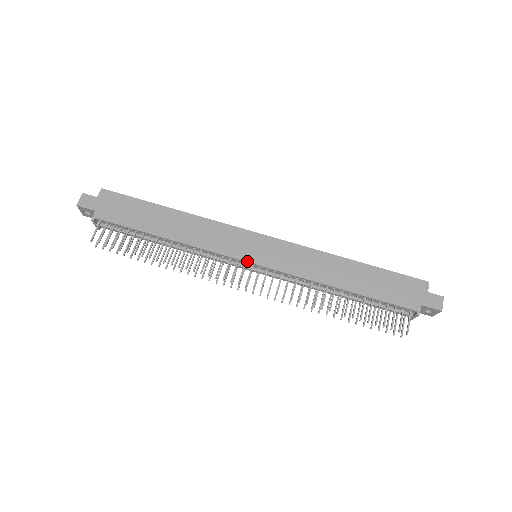
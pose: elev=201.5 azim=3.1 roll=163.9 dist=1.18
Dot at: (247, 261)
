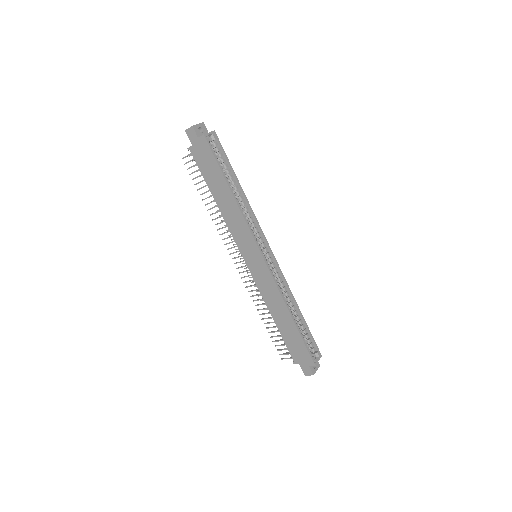
Dot at: (243, 257)
